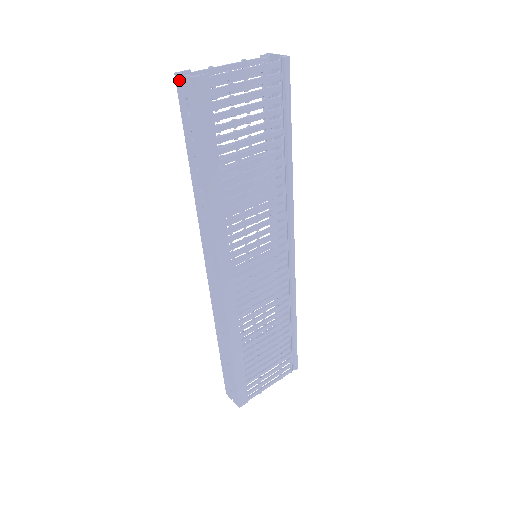
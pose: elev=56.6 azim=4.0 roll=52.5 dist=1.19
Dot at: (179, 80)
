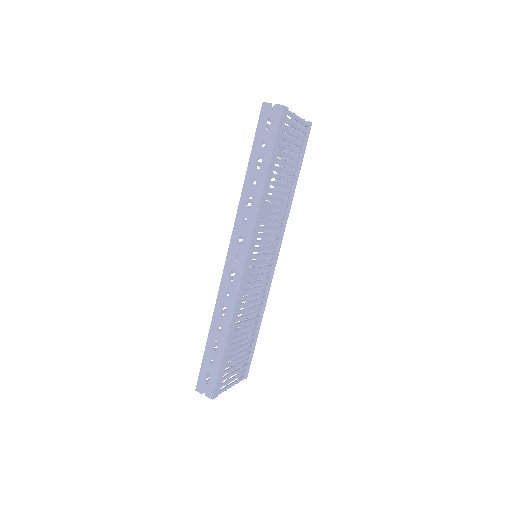
Dot at: (266, 106)
